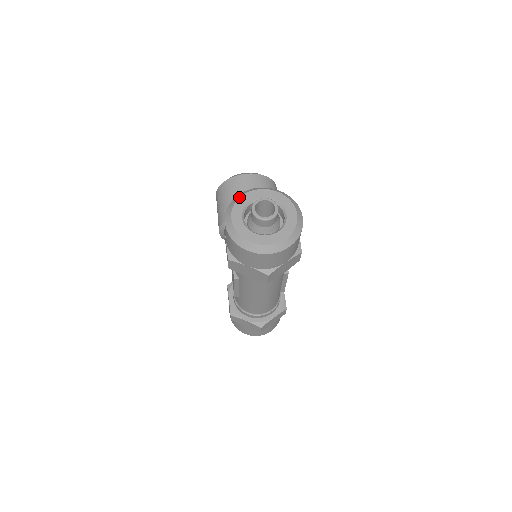
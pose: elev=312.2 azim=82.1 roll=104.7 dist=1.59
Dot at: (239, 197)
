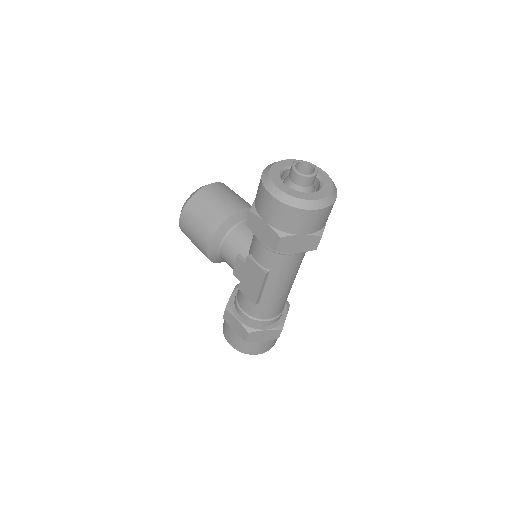
Dot at: (268, 171)
